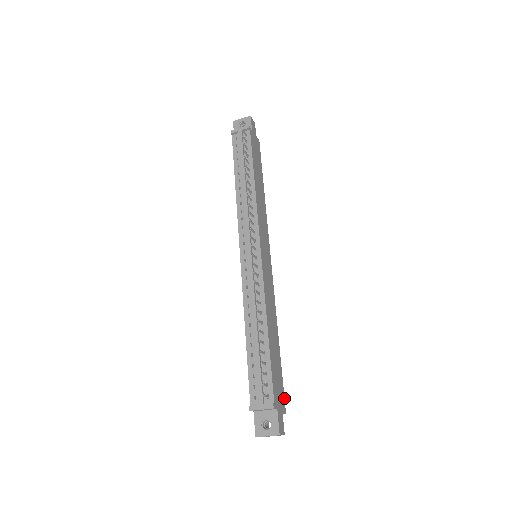
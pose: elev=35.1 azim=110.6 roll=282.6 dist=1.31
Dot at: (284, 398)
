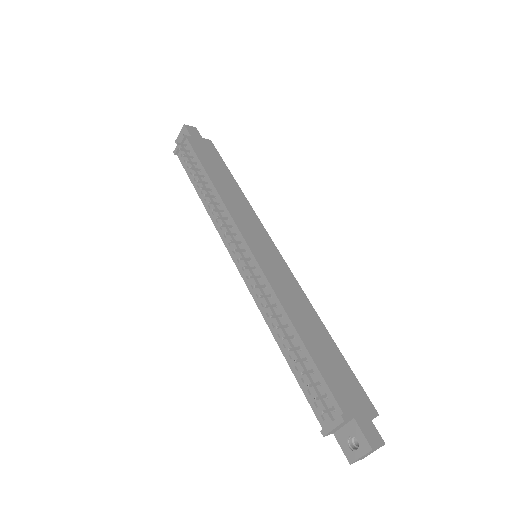
Dot at: (367, 396)
